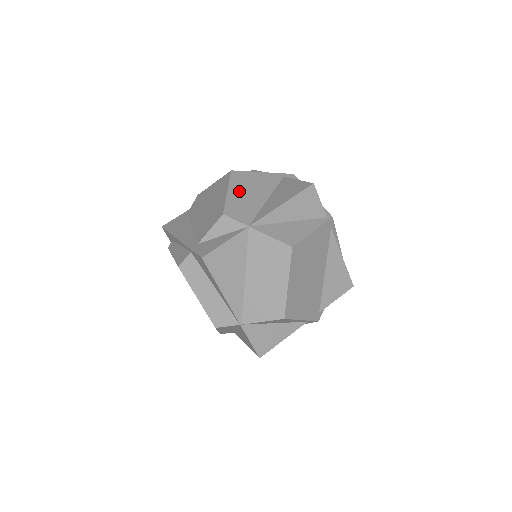
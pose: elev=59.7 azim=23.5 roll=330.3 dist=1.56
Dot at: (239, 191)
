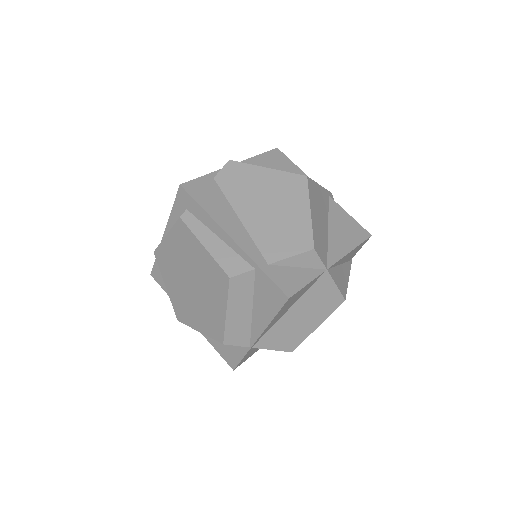
Dot at: (316, 213)
